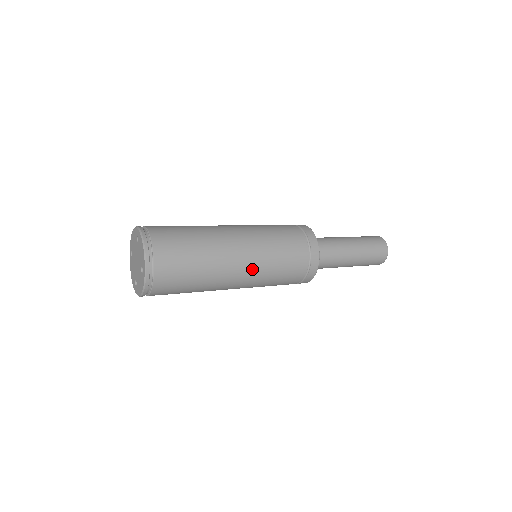
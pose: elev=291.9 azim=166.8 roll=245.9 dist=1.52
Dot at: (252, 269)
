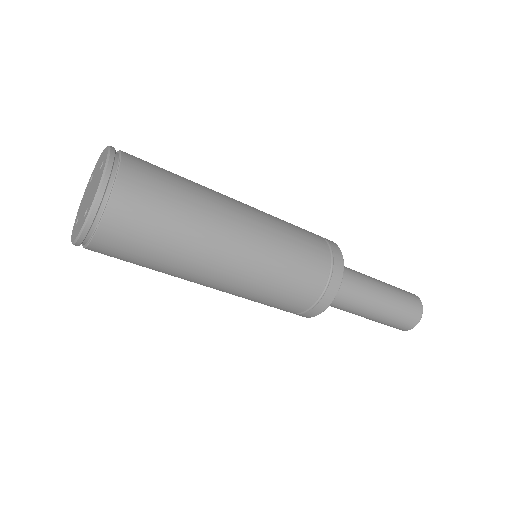
Dot at: (240, 276)
